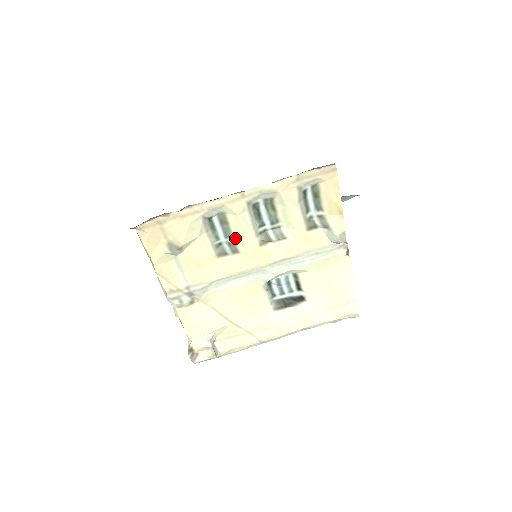
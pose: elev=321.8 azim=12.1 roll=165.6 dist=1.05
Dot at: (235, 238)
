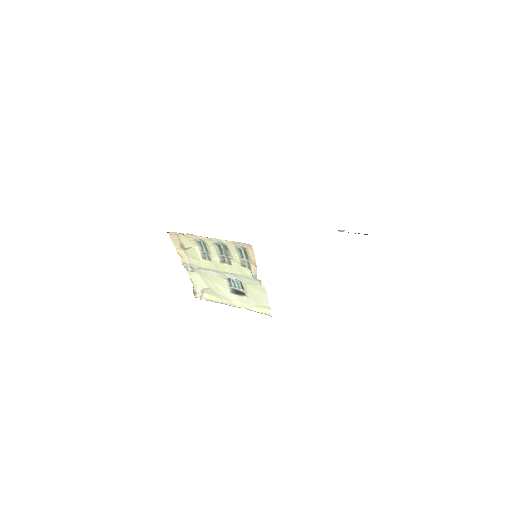
Dot at: (210, 254)
